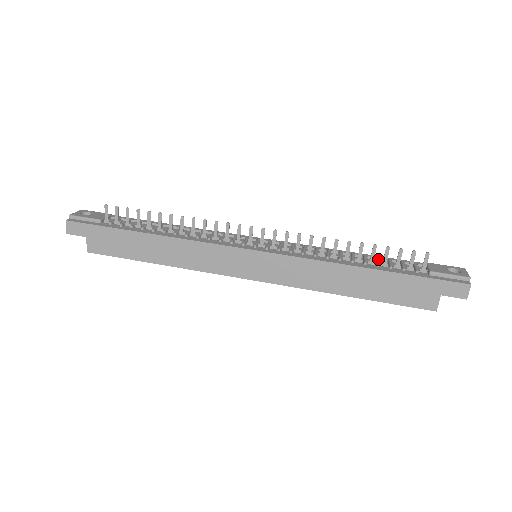
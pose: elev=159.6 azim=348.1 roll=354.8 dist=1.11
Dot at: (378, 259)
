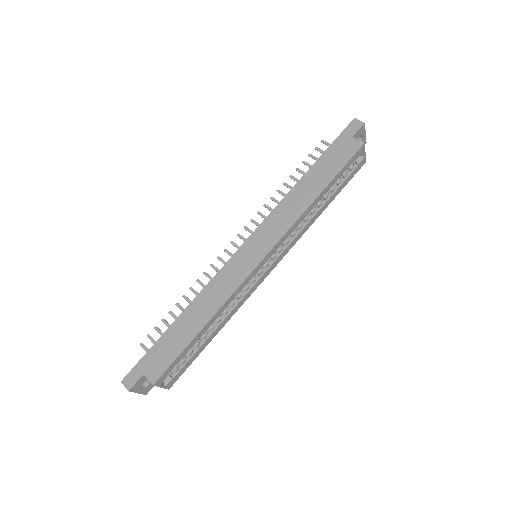
Dot at: occluded
